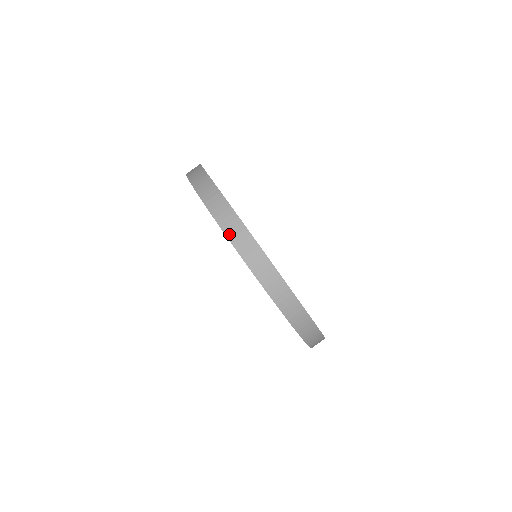
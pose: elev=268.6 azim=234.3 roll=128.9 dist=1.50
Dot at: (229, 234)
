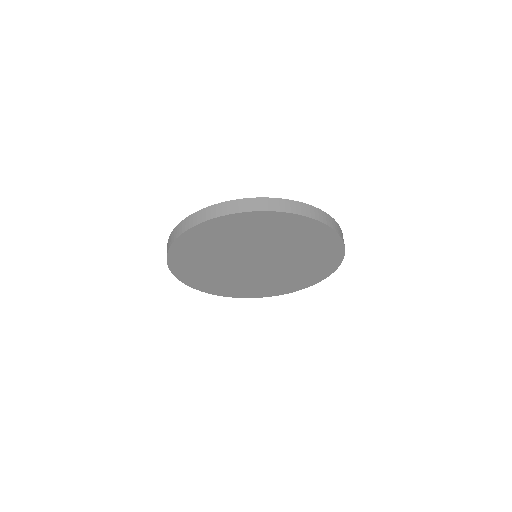
Dot at: (270, 209)
